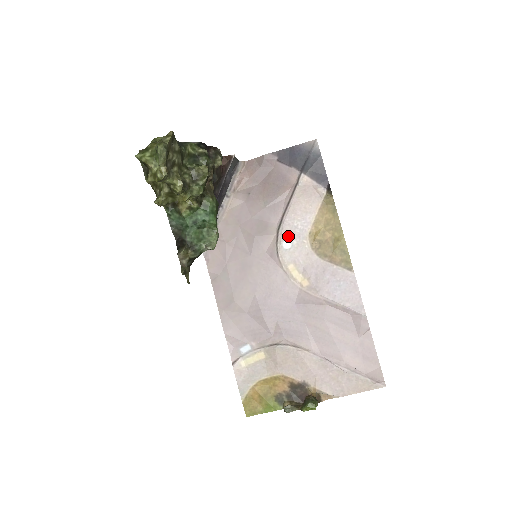
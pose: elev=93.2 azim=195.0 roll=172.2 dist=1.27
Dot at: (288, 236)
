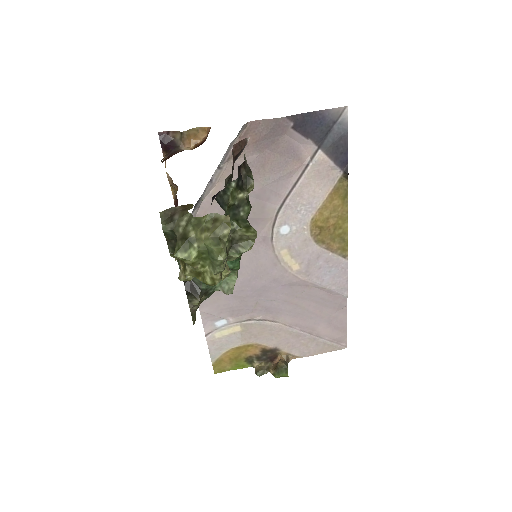
Dot at: (288, 221)
